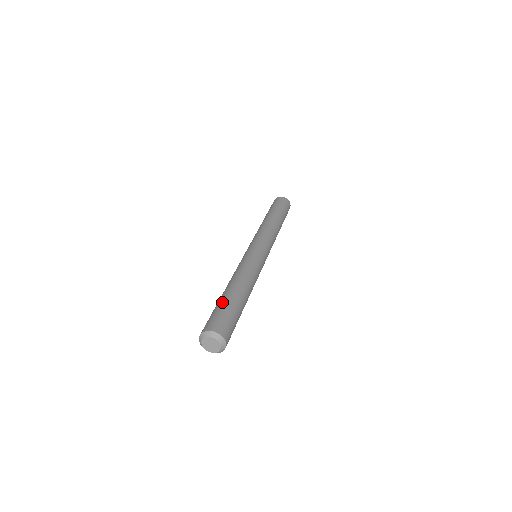
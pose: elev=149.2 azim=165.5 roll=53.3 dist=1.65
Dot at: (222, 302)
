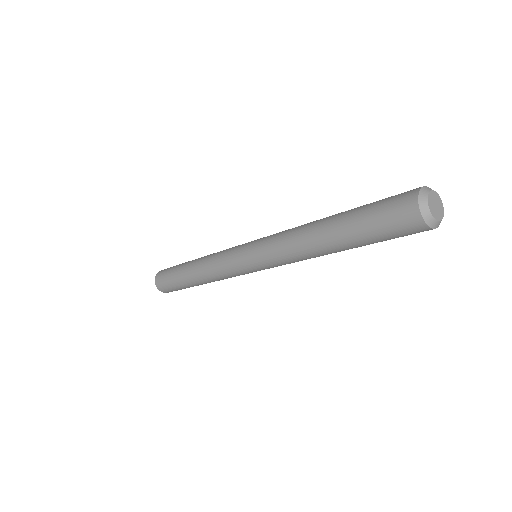
Dot at: (357, 209)
